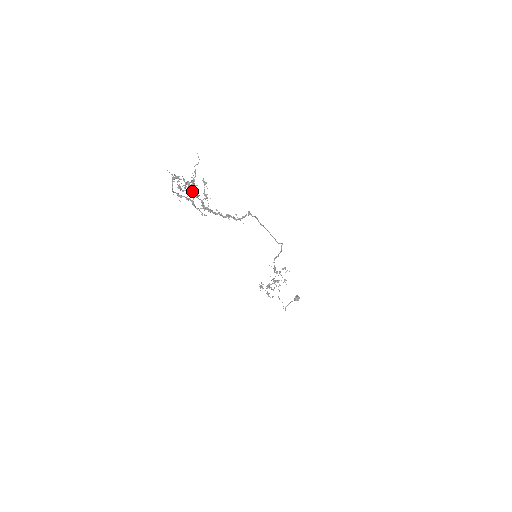
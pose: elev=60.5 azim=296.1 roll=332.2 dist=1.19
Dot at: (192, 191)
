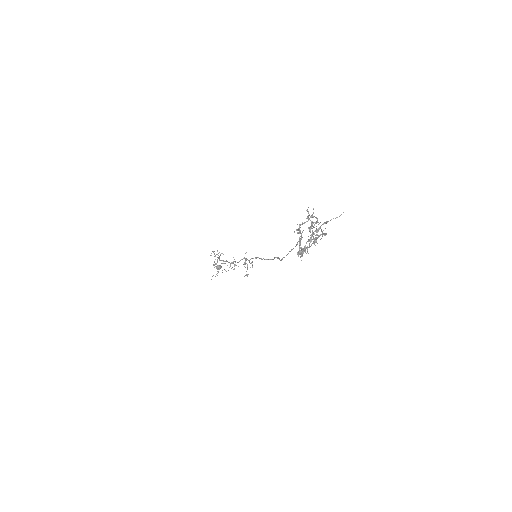
Dot at: occluded
